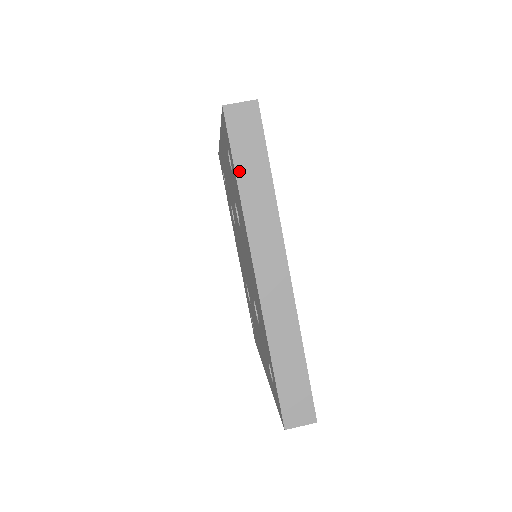
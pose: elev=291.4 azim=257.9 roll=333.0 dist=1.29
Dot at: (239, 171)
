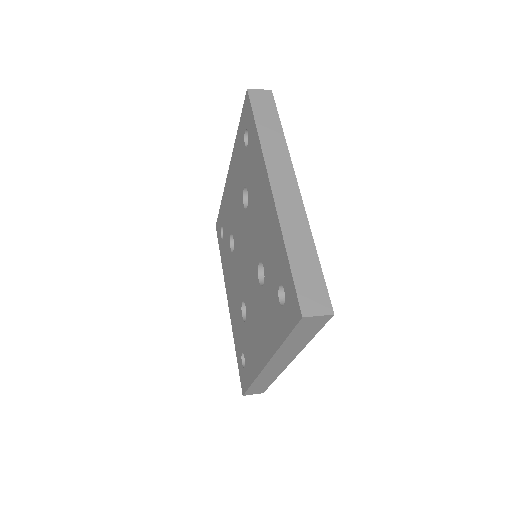
Dot at: (258, 123)
